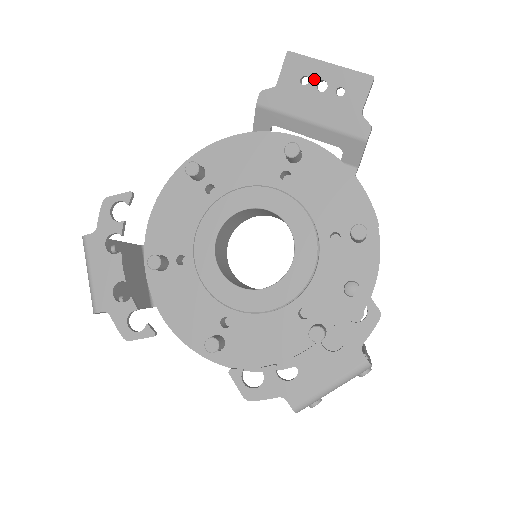
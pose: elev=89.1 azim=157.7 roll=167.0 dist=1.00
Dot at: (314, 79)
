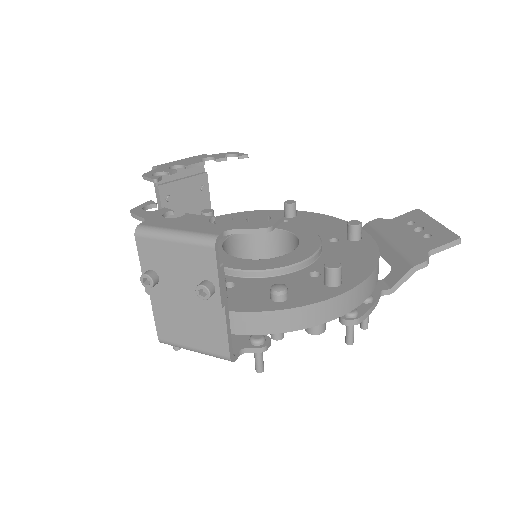
Dot at: (418, 225)
